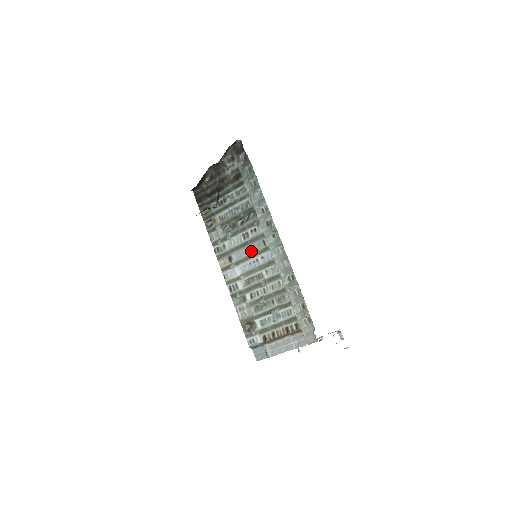
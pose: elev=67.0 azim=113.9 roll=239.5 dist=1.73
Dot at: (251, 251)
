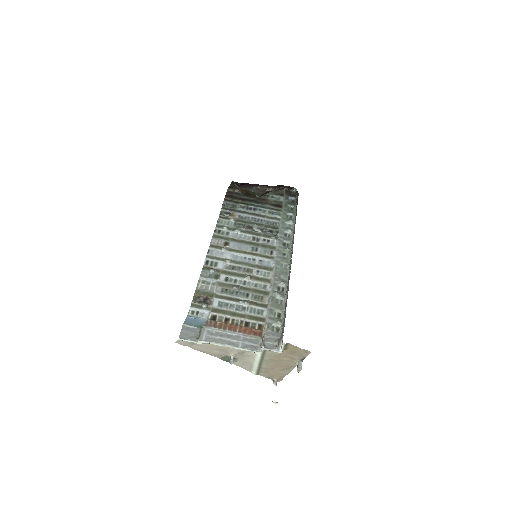
Dot at: (253, 250)
